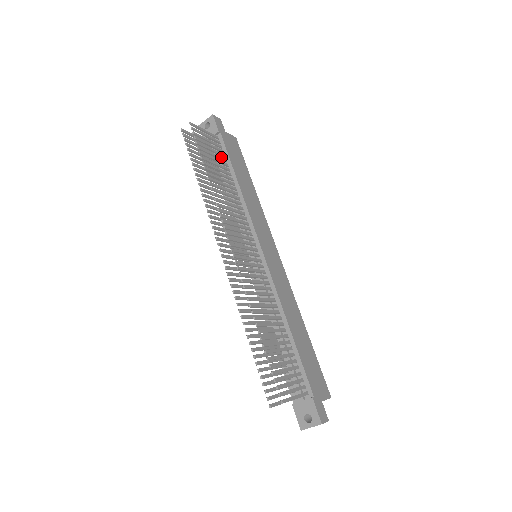
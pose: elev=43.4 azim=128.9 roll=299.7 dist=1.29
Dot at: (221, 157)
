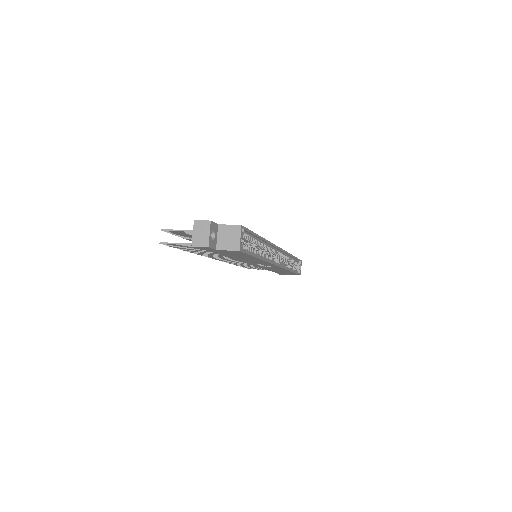
Dot at: occluded
